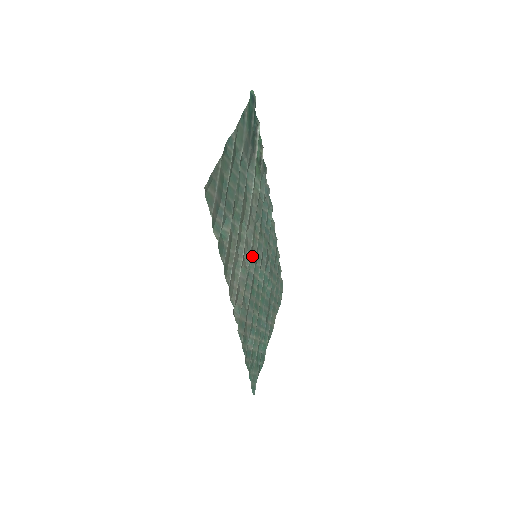
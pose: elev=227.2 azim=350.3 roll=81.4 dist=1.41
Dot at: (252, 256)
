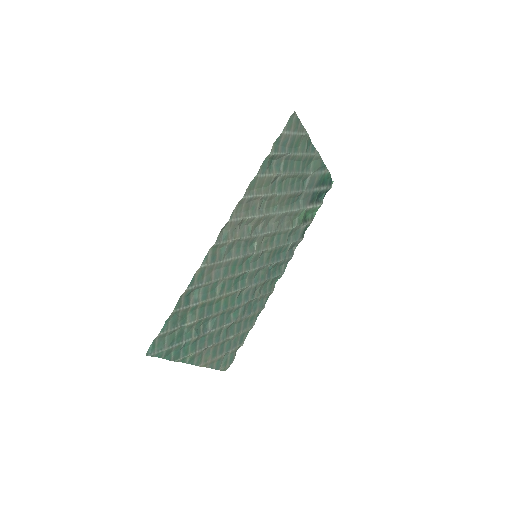
Dot at: (257, 245)
